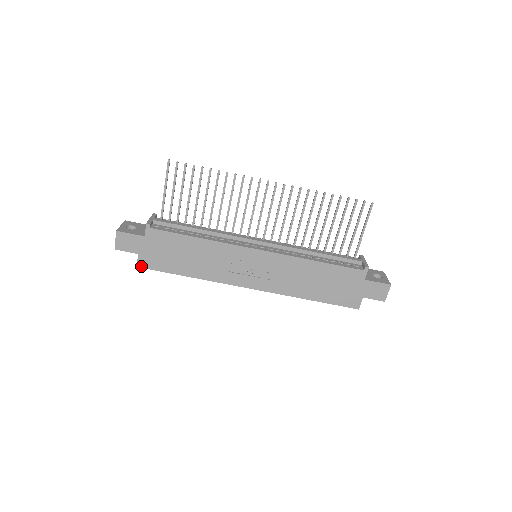
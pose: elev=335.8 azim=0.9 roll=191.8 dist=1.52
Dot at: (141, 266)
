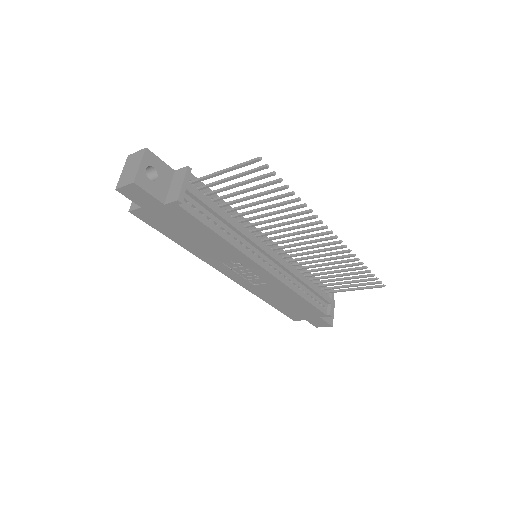
Dot at: (135, 214)
